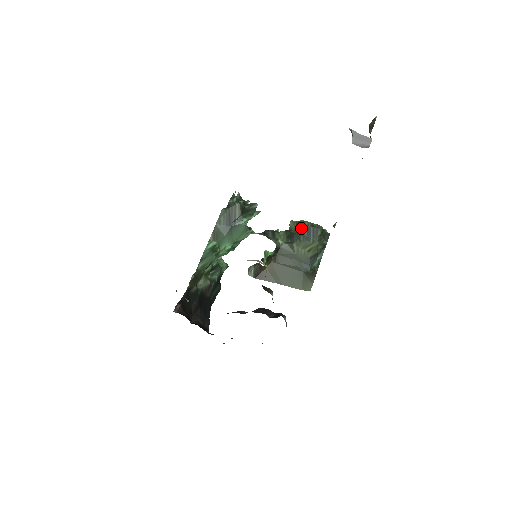
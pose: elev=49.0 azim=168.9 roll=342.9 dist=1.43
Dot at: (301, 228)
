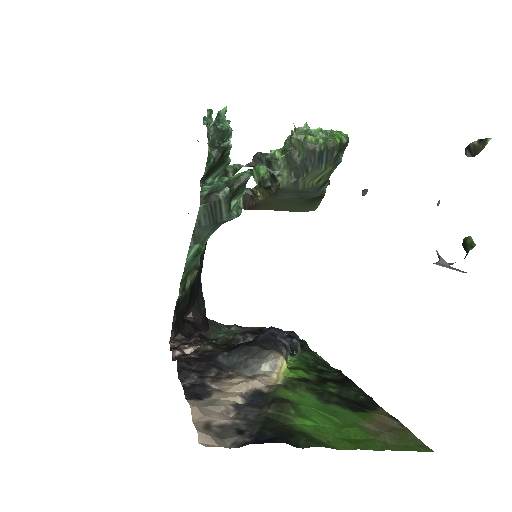
Dot at: (310, 155)
